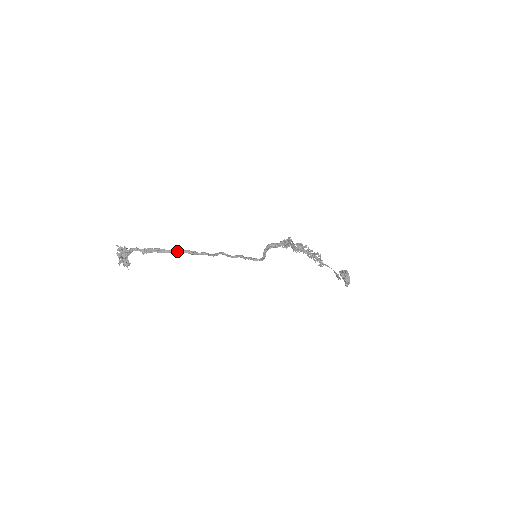
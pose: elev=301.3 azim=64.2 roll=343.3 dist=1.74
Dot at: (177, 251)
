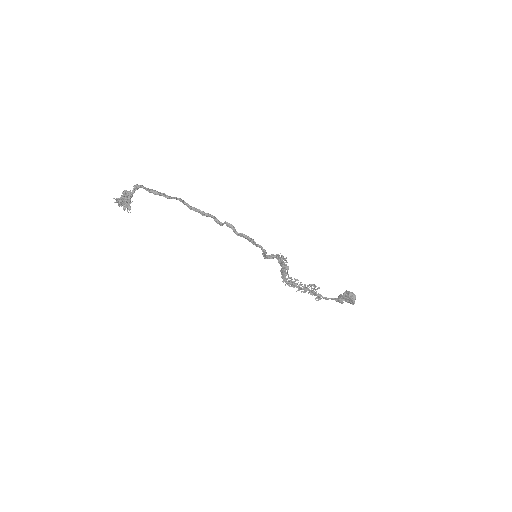
Dot at: (184, 202)
